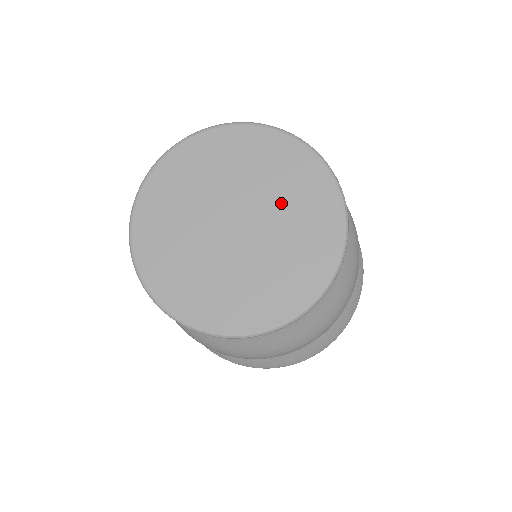
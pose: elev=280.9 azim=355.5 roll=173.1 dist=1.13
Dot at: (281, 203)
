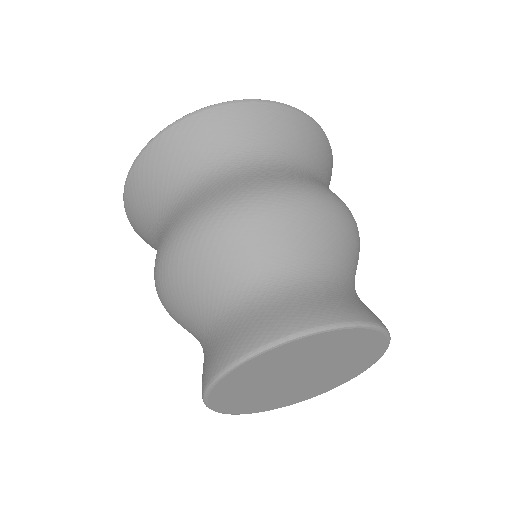
Dot at: (332, 374)
